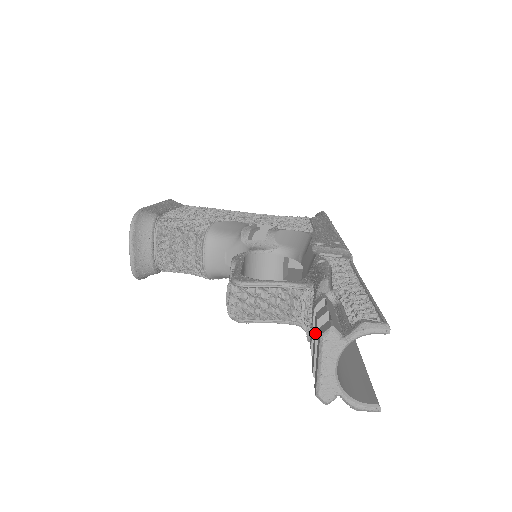
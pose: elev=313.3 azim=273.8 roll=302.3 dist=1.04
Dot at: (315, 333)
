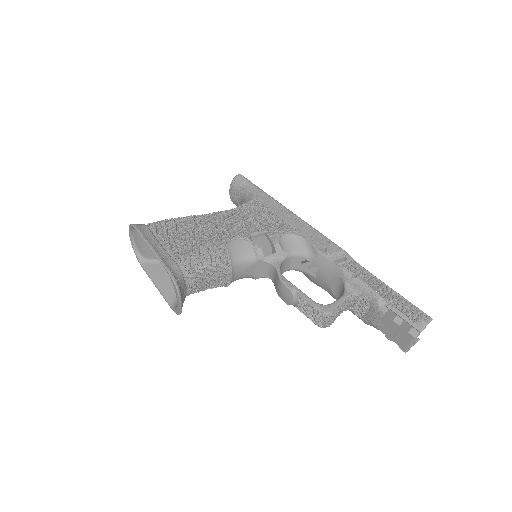
Dot at: (395, 329)
